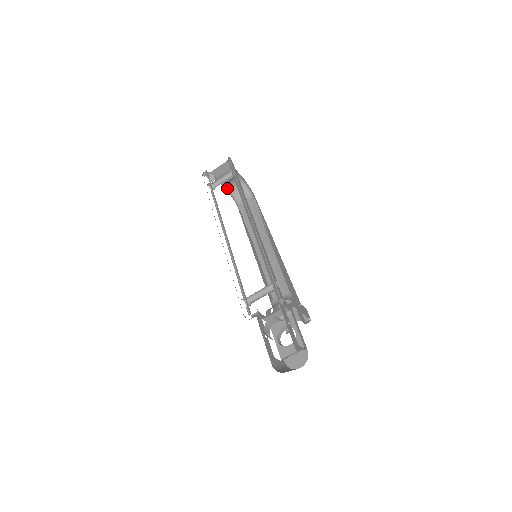
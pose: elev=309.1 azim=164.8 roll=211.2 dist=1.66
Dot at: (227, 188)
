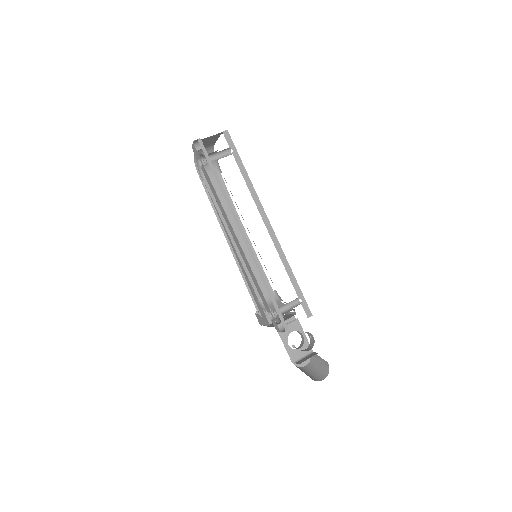
Dot at: (201, 156)
